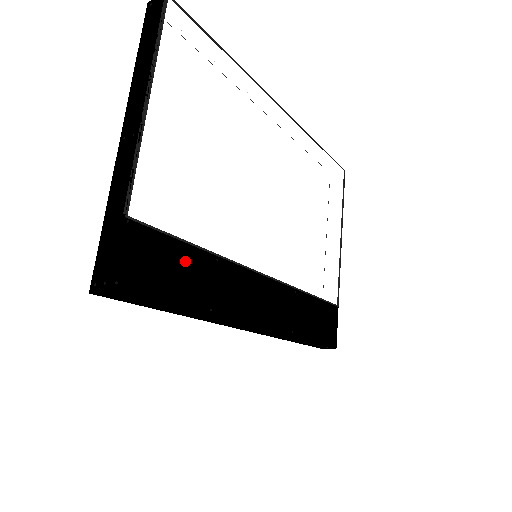
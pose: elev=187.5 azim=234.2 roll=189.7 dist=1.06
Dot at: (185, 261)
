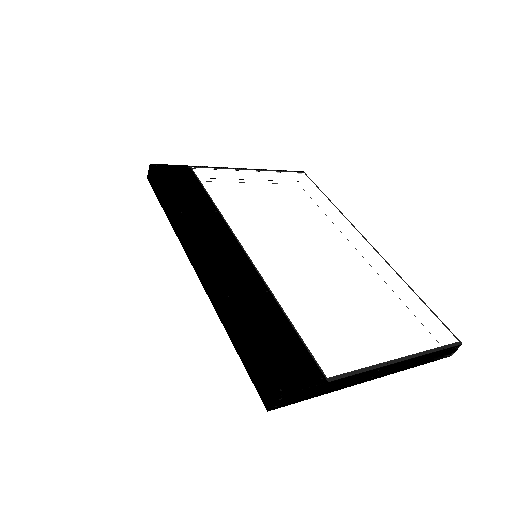
Dot at: (196, 194)
